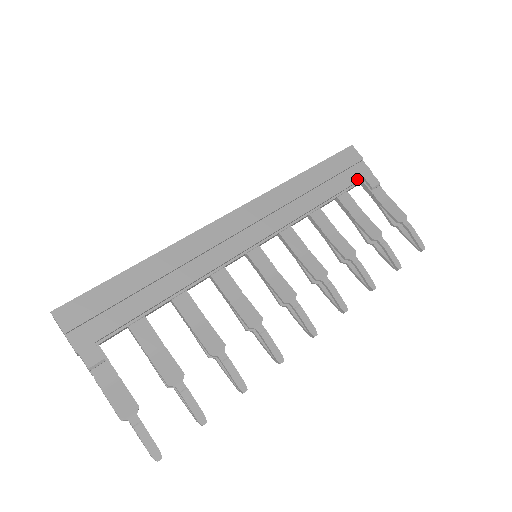
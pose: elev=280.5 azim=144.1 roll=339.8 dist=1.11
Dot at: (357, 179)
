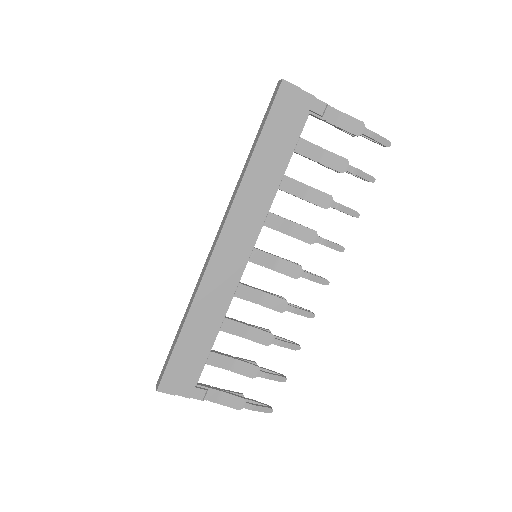
Dot at: (304, 117)
